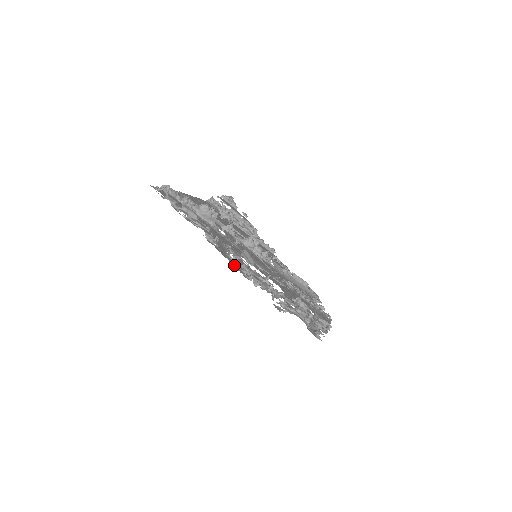
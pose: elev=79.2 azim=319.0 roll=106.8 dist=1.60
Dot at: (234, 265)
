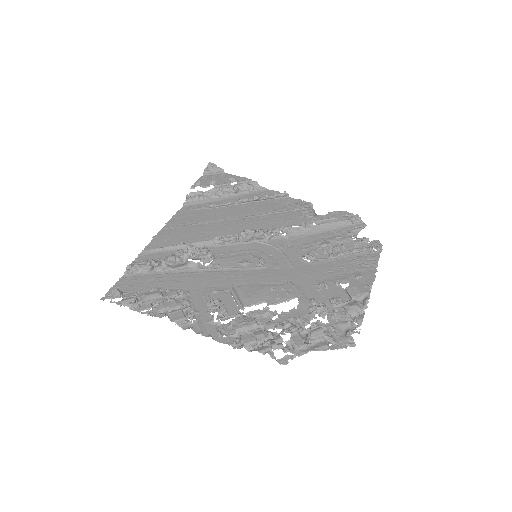
Dot at: (219, 338)
